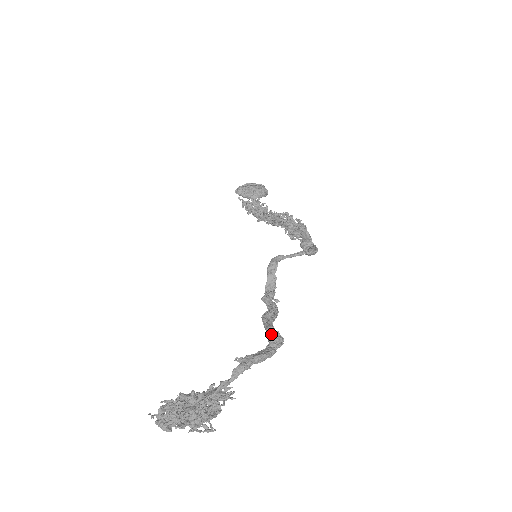
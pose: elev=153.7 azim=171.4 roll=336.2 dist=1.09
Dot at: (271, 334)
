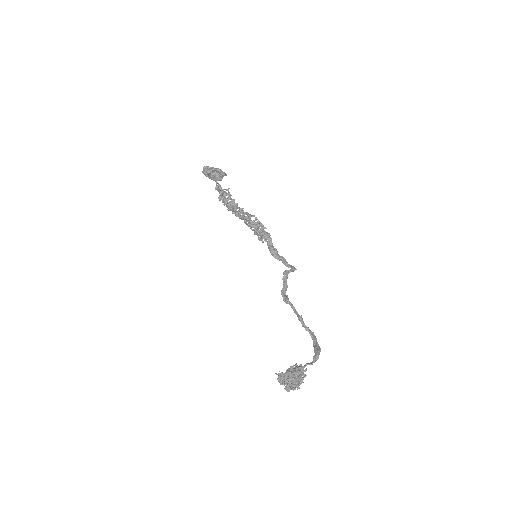
Dot at: (312, 334)
